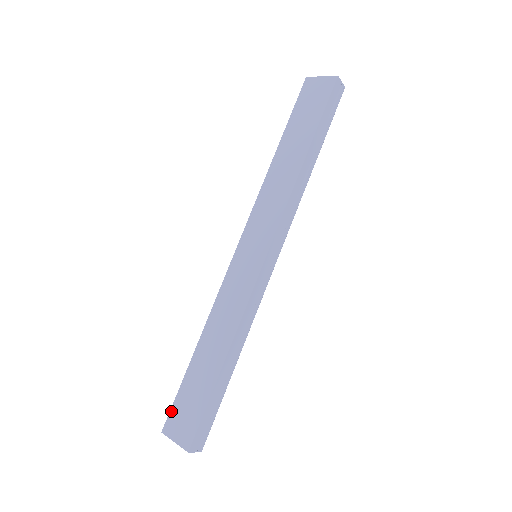
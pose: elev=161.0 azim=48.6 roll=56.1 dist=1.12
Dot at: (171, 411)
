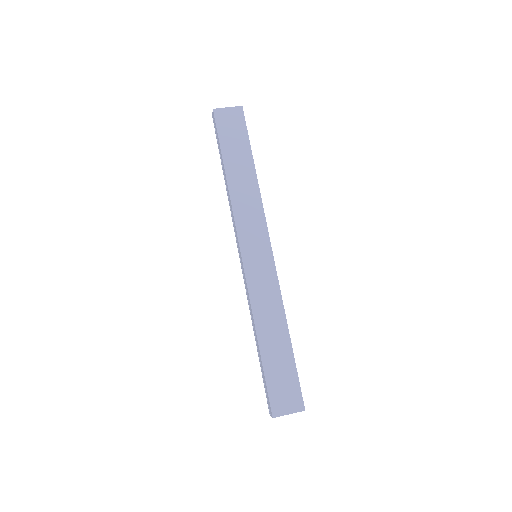
Dot at: (270, 398)
